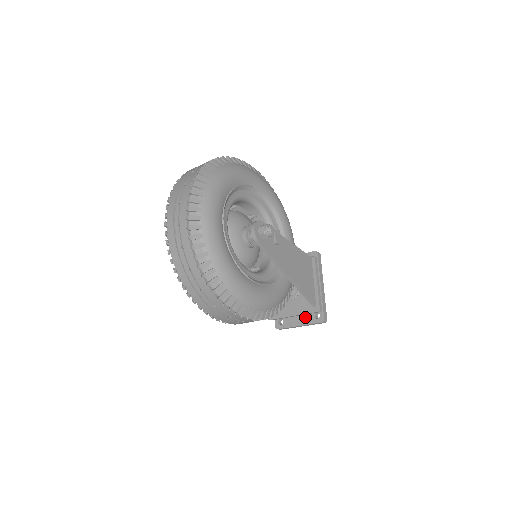
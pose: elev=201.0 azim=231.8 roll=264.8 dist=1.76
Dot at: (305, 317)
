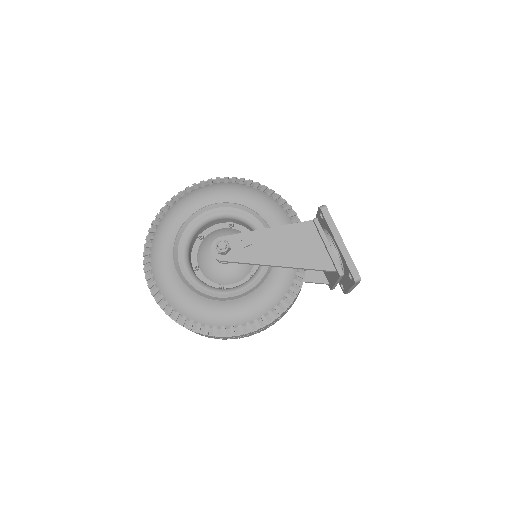
Dot at: (347, 279)
